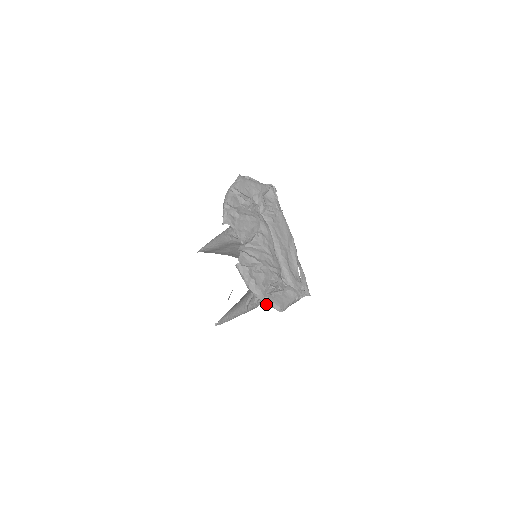
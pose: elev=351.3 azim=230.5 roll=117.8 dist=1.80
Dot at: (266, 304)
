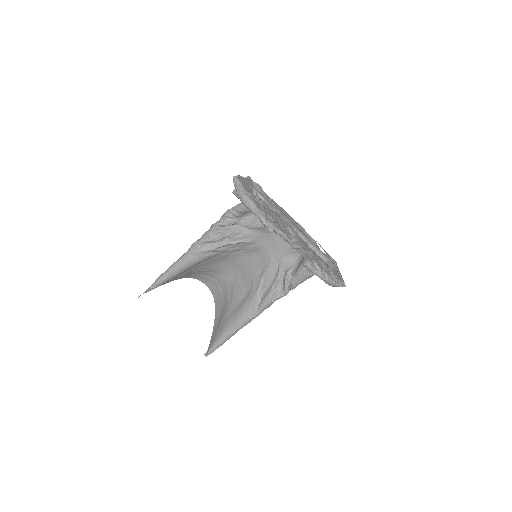
Dot at: (336, 286)
